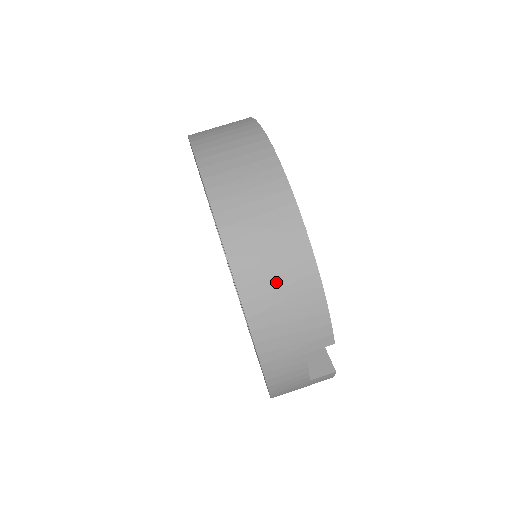
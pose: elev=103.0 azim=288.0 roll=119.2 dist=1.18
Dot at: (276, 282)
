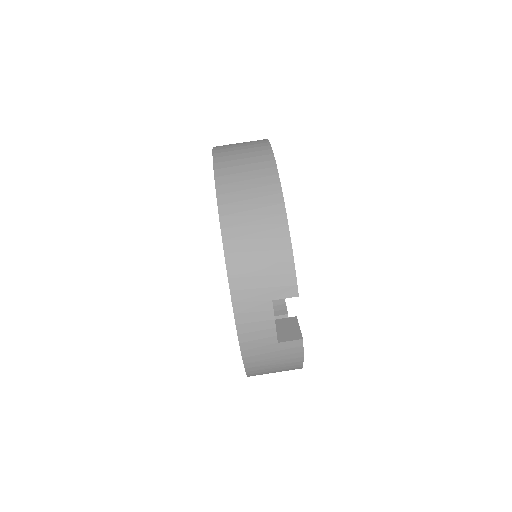
Dot at: (252, 227)
